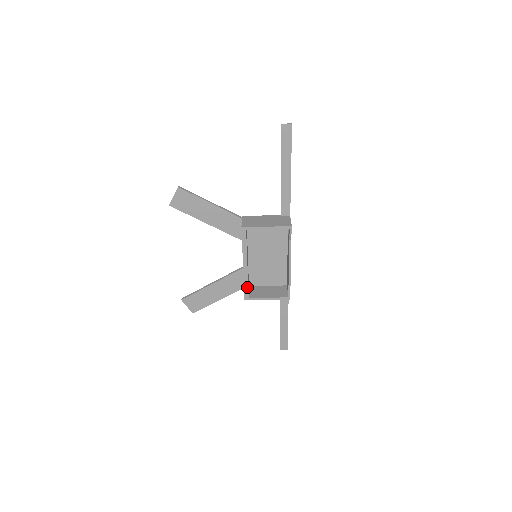
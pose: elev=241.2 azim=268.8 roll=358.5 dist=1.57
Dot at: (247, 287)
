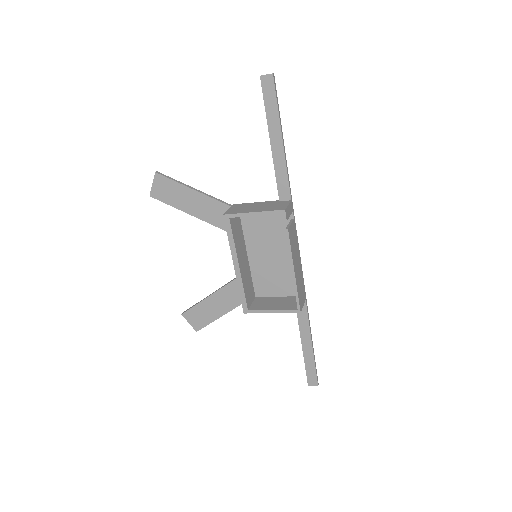
Dot at: (244, 295)
